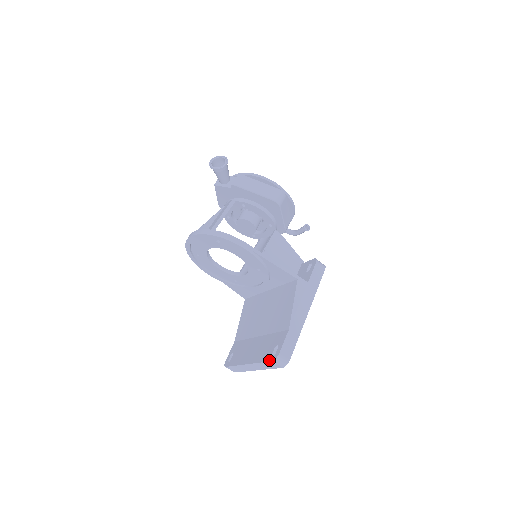
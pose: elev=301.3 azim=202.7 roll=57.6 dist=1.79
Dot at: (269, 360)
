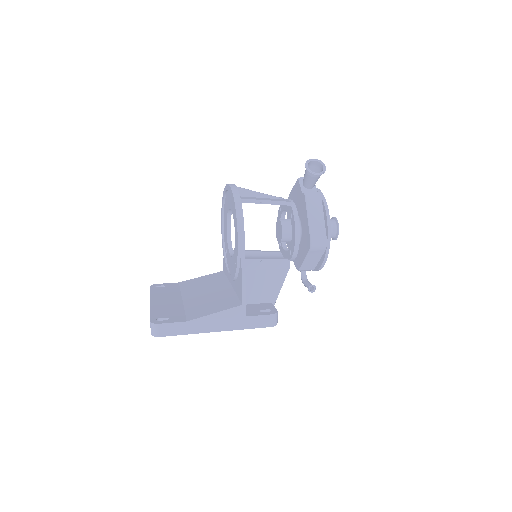
Dot at: (151, 318)
